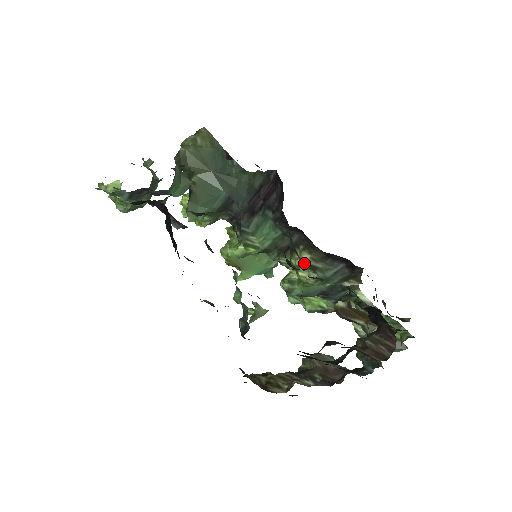
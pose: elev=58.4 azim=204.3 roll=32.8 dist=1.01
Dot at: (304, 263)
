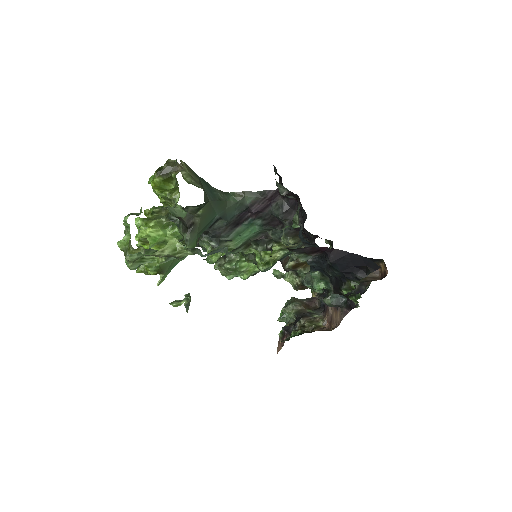
Dot at: (288, 247)
